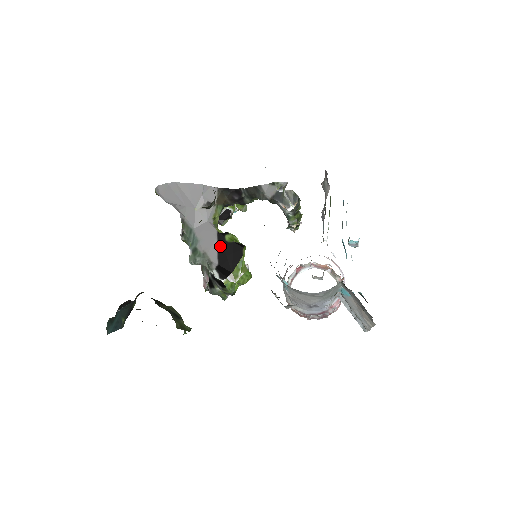
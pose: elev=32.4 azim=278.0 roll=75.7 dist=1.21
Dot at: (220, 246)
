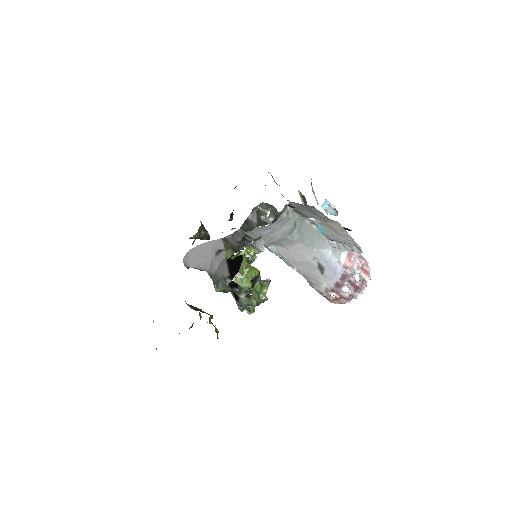
Dot at: (229, 265)
